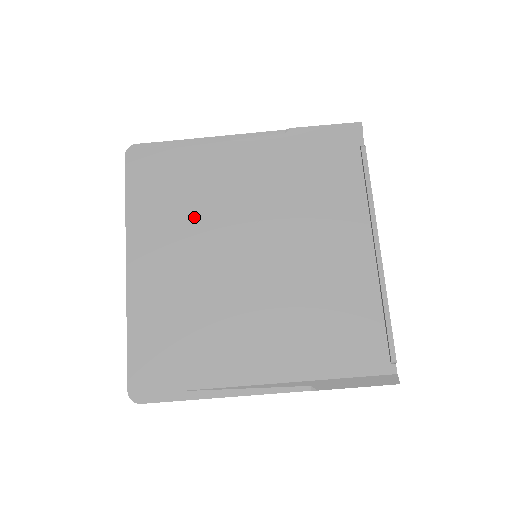
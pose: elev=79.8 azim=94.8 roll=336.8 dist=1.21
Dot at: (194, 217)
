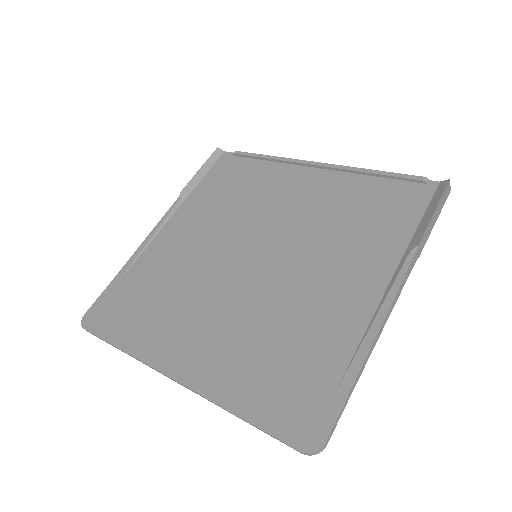
Dot at: (182, 292)
